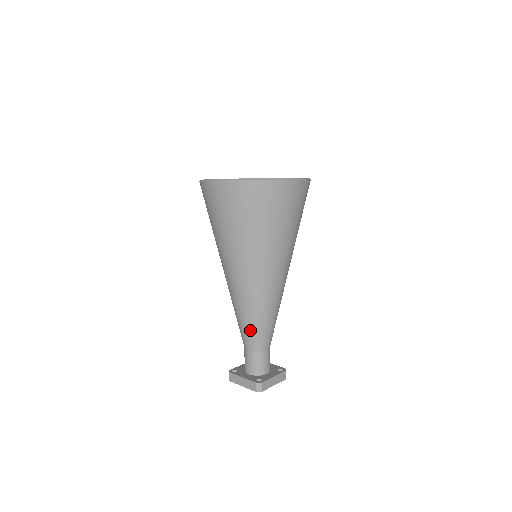
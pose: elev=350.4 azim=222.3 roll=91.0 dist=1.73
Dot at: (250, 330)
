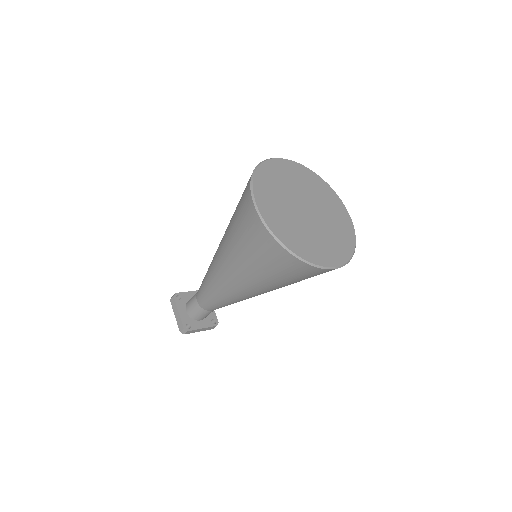
Dot at: (206, 298)
